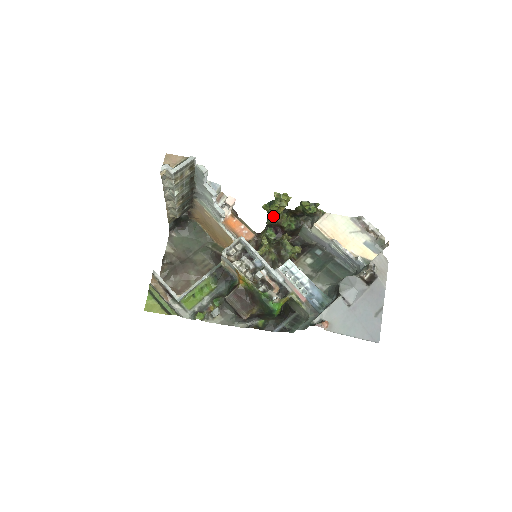
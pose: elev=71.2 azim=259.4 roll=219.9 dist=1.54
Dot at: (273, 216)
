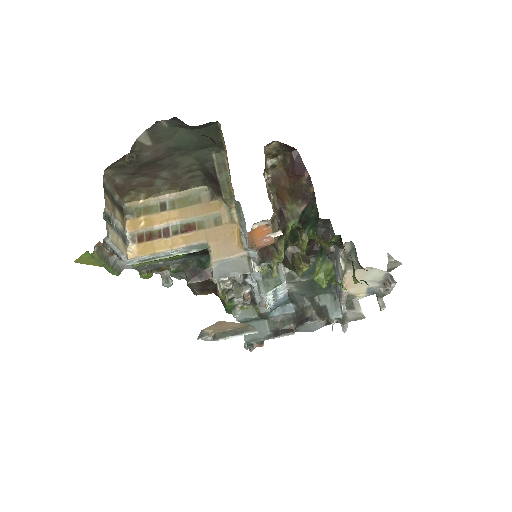
Dot at: (317, 239)
